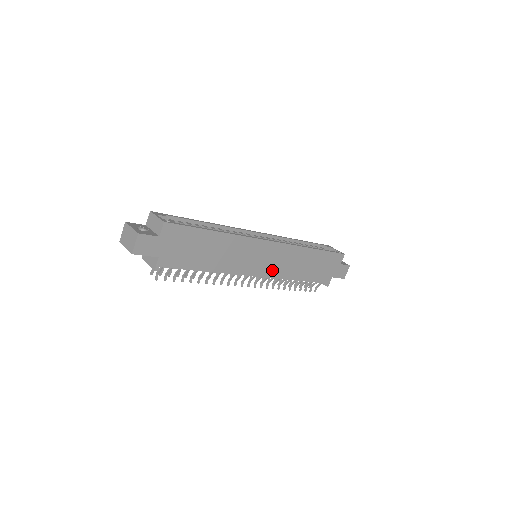
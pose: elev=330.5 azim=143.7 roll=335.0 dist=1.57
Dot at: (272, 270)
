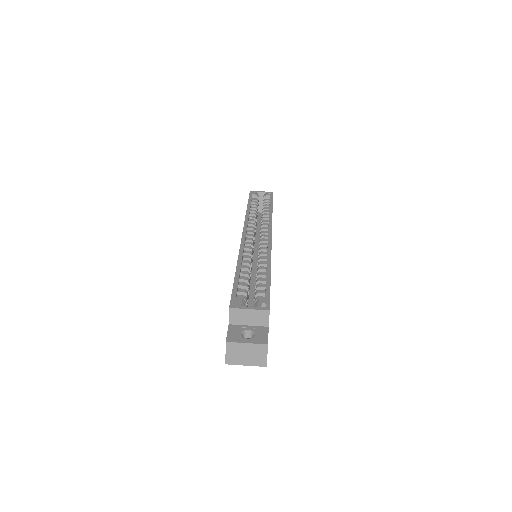
Dot at: occluded
